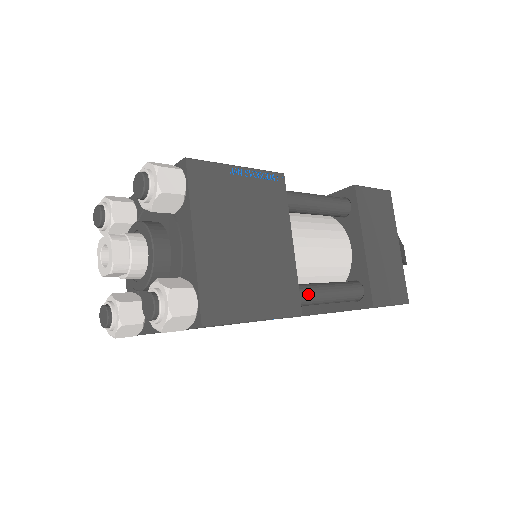
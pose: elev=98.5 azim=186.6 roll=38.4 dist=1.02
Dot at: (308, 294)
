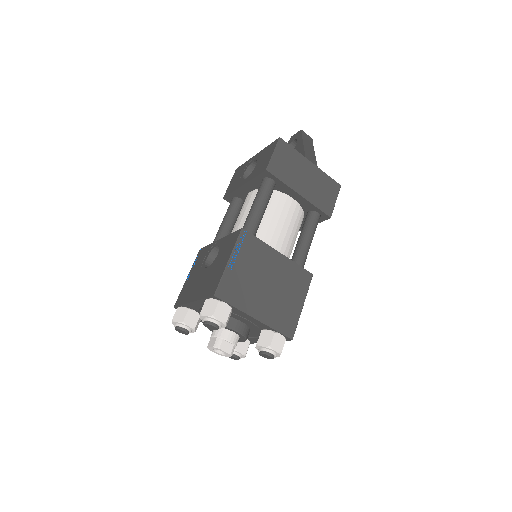
Dot at: (303, 258)
